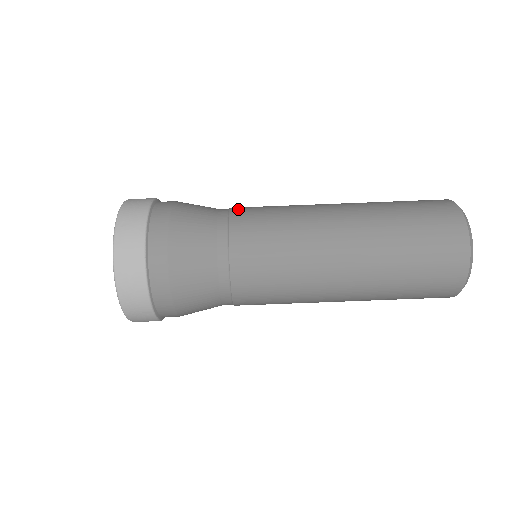
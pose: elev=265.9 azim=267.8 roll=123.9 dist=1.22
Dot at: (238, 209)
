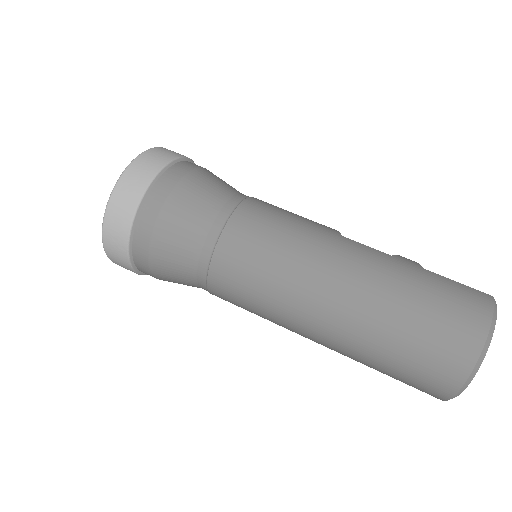
Dot at: (246, 209)
